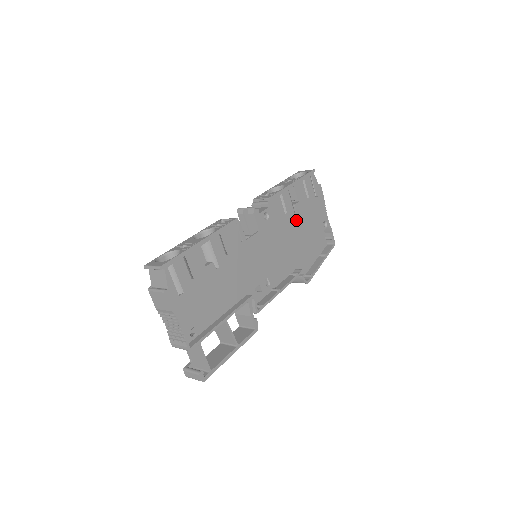
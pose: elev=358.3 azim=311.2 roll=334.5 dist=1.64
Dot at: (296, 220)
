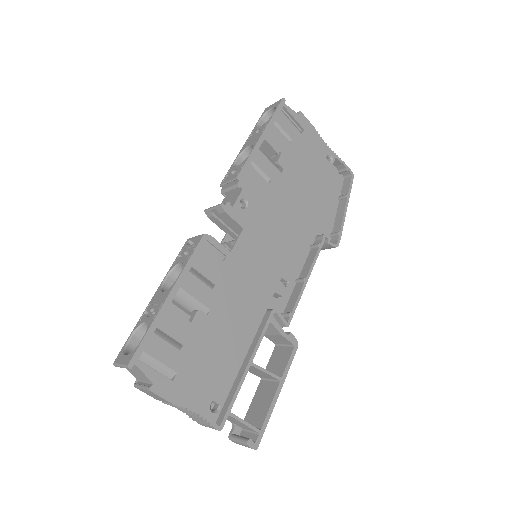
Dot at: (288, 180)
